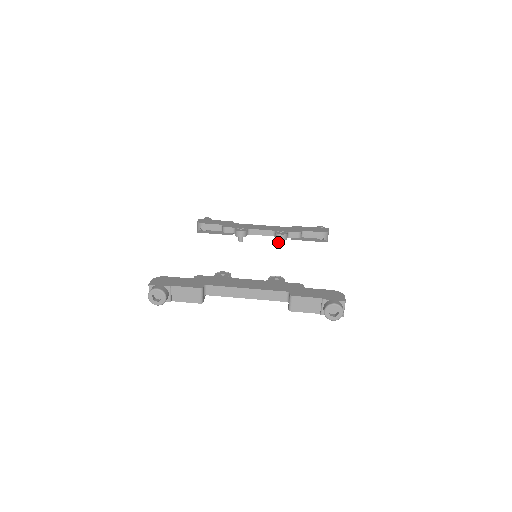
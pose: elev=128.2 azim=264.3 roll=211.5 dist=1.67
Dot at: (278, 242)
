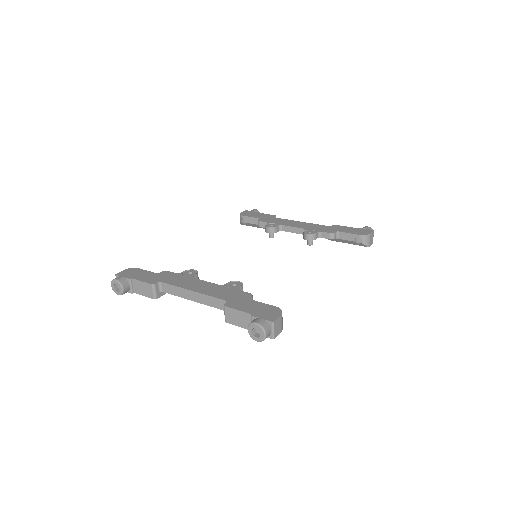
Dot at: (307, 242)
